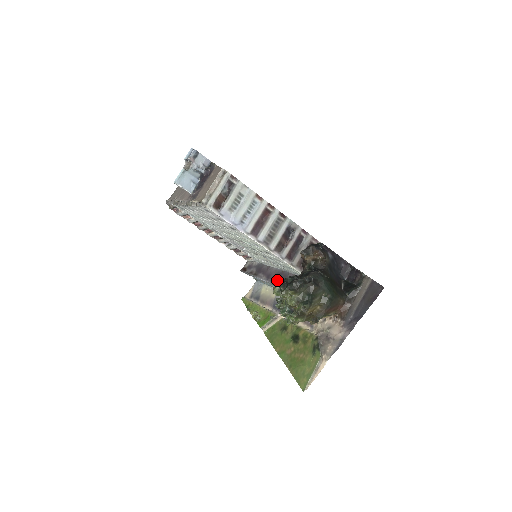
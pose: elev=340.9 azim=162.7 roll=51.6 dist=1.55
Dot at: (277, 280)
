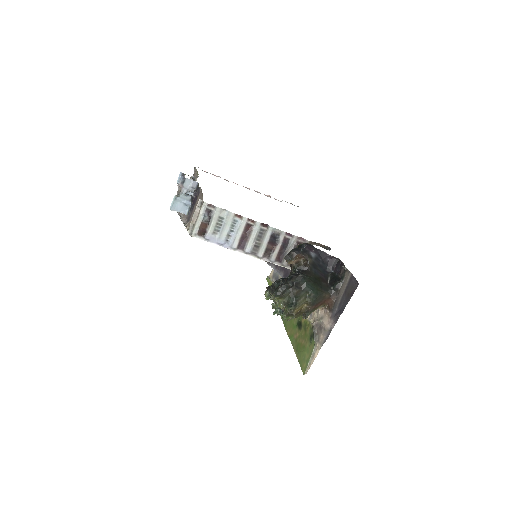
Dot at: (282, 271)
